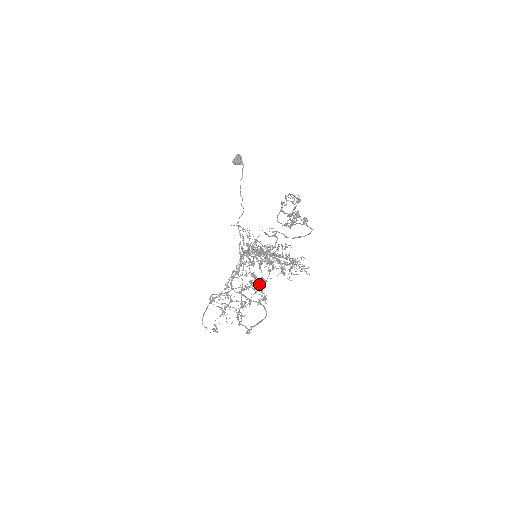
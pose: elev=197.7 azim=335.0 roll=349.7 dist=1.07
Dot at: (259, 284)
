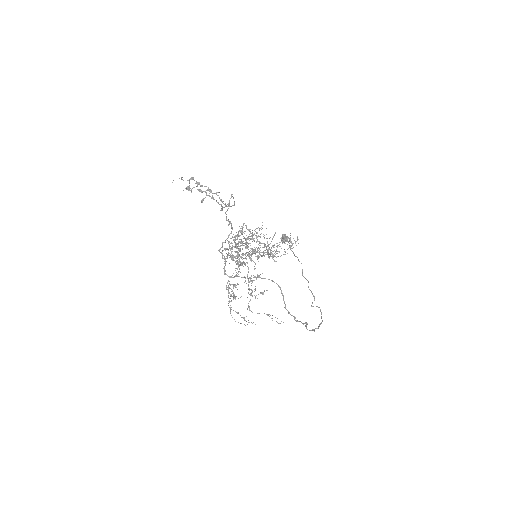
Dot at: occluded
